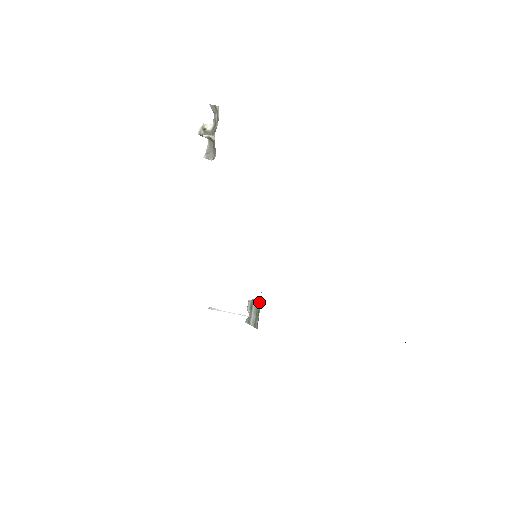
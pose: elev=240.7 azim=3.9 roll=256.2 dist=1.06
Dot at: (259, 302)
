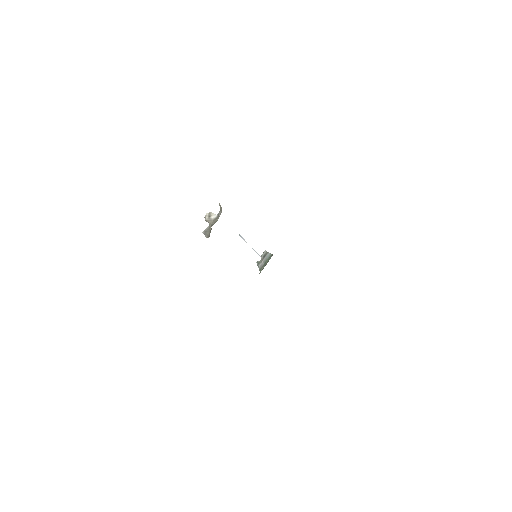
Dot at: (270, 258)
